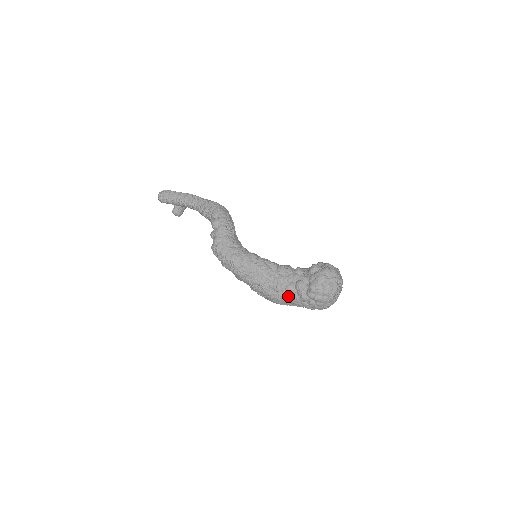
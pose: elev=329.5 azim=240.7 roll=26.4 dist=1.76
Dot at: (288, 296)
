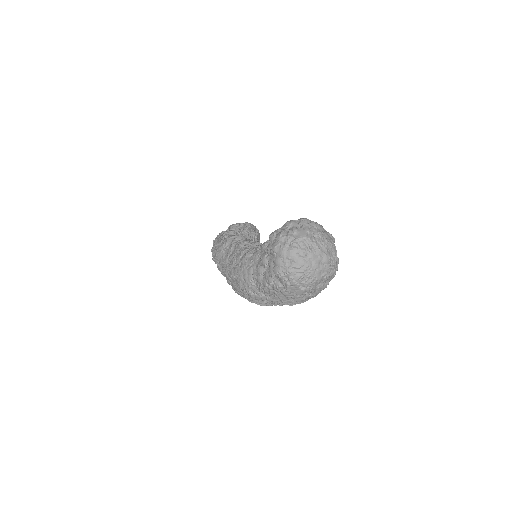
Dot at: (251, 266)
